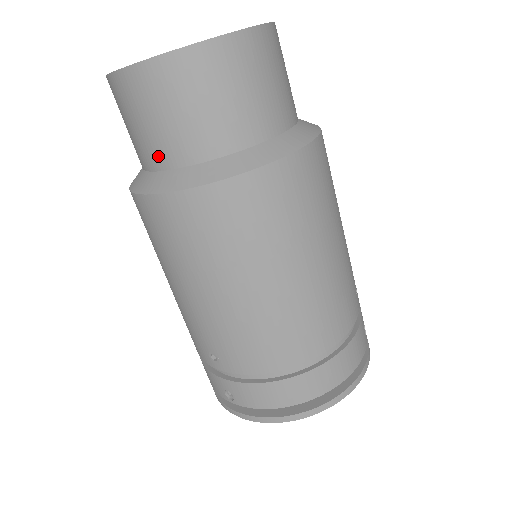
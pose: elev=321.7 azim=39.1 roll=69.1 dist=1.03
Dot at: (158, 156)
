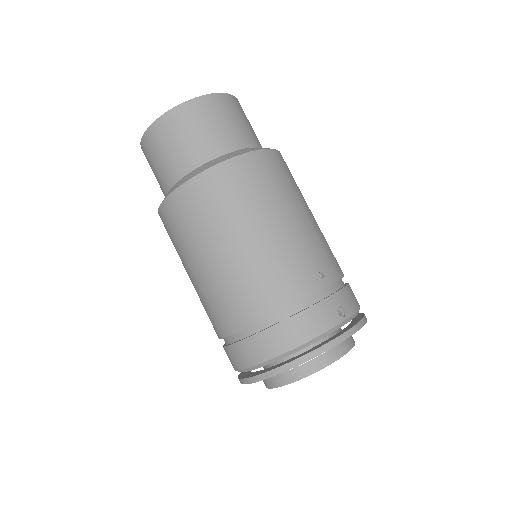
Dot at: (162, 190)
